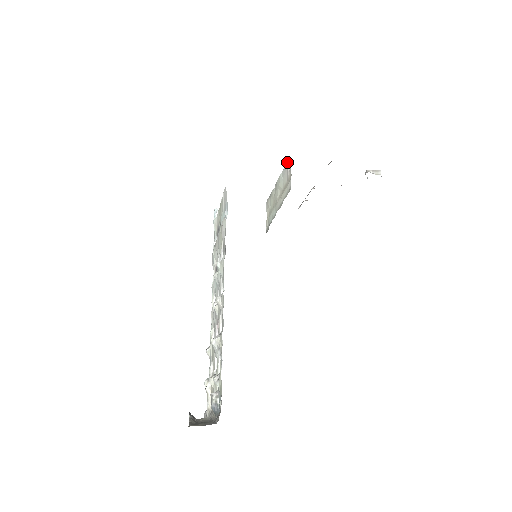
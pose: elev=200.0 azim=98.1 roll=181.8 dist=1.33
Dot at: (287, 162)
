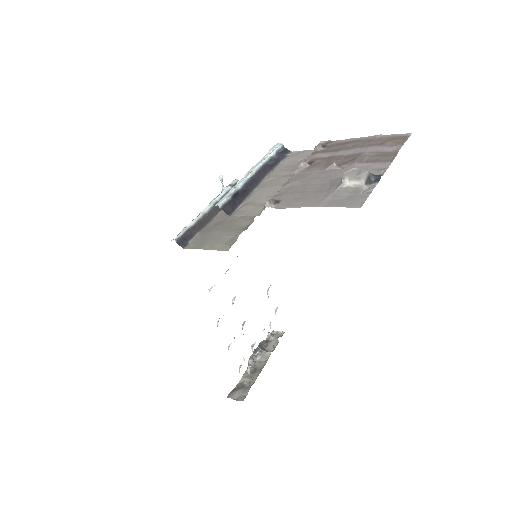
Dot at: (221, 200)
